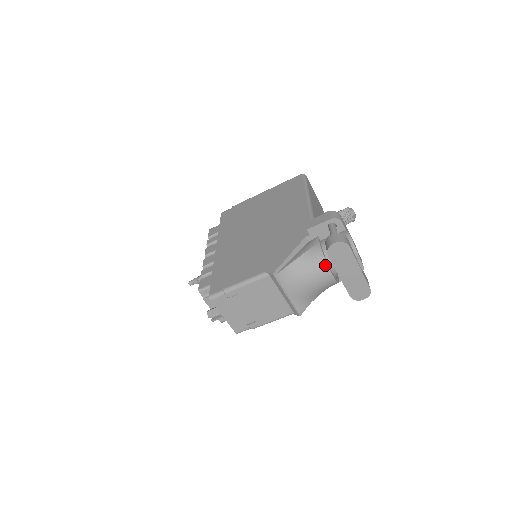
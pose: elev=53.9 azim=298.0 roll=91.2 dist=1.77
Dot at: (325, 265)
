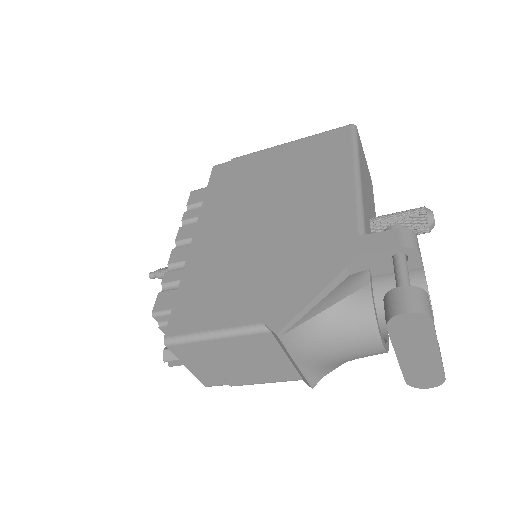
Dot at: (374, 331)
